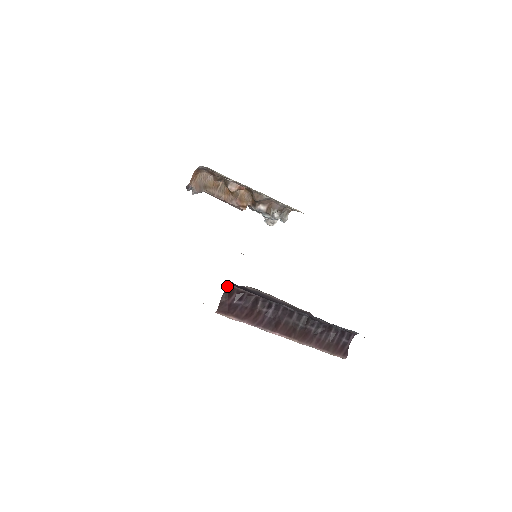
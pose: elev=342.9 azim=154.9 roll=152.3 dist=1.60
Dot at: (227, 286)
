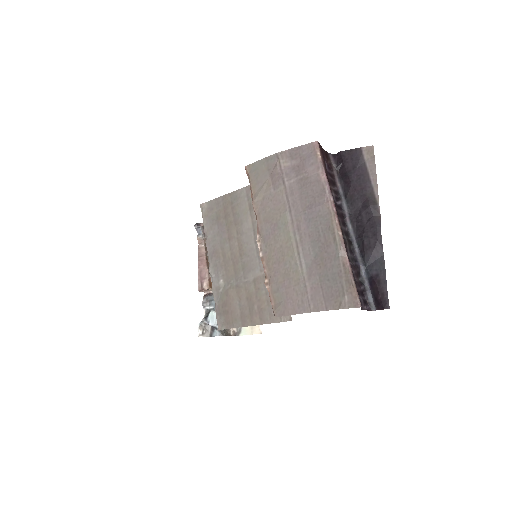
Dot at: (328, 153)
